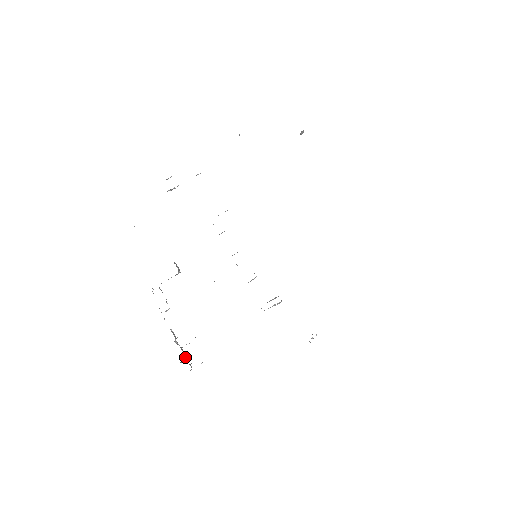
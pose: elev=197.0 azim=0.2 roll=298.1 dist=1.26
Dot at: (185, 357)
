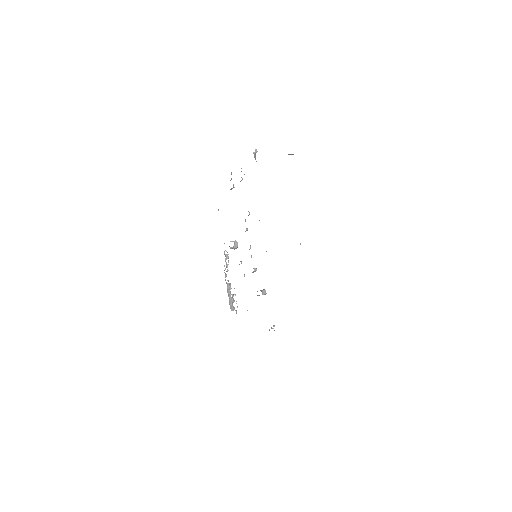
Dot at: (231, 303)
